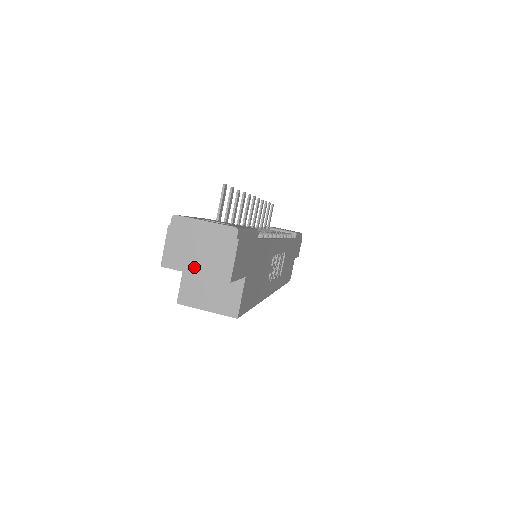
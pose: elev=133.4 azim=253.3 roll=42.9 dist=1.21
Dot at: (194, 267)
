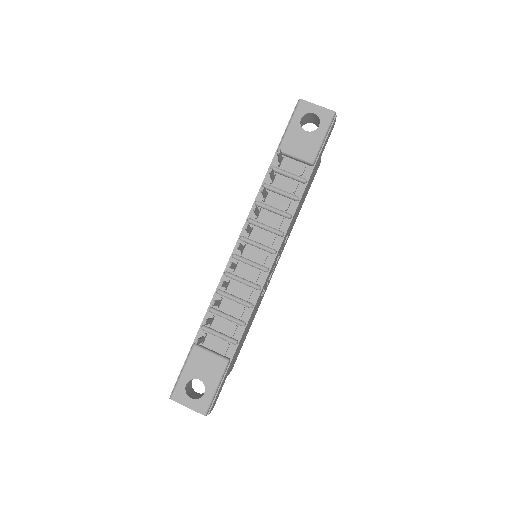
Dot at: occluded
